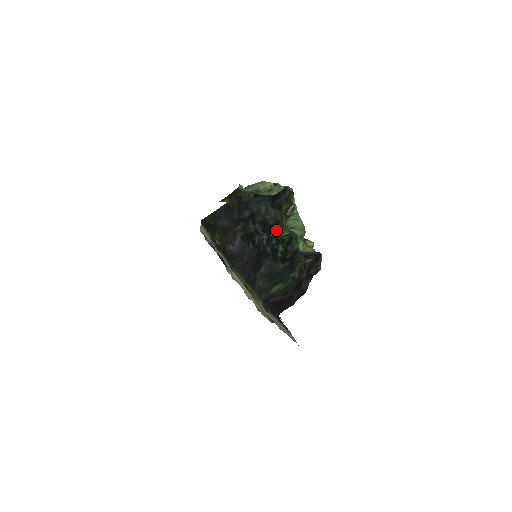
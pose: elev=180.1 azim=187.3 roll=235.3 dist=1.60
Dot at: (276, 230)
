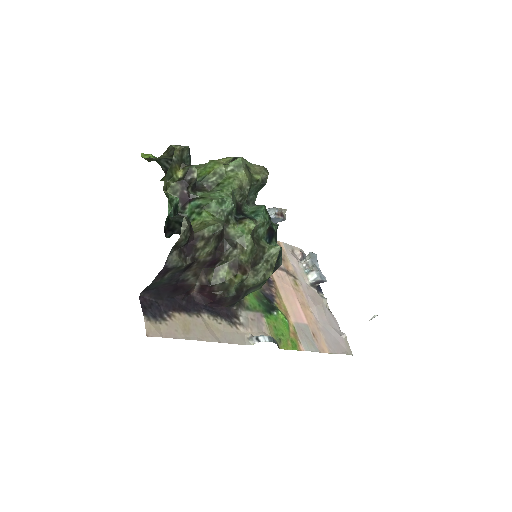
Dot at: occluded
